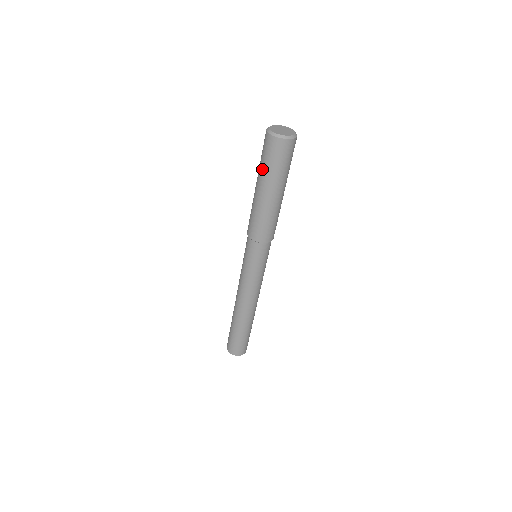
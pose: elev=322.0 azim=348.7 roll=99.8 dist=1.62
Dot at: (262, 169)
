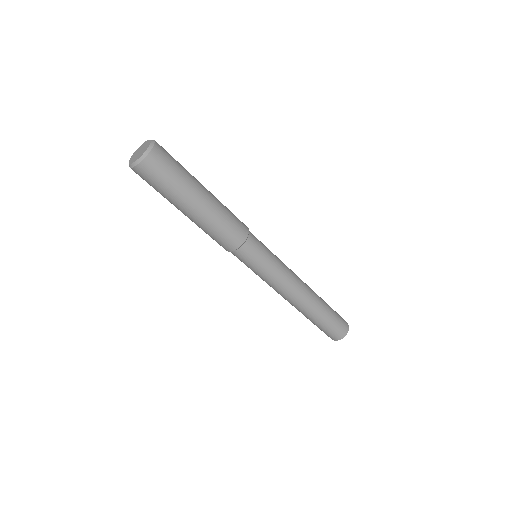
Dot at: (165, 197)
